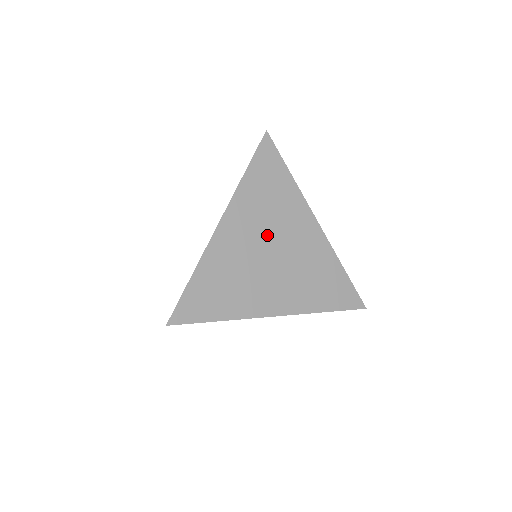
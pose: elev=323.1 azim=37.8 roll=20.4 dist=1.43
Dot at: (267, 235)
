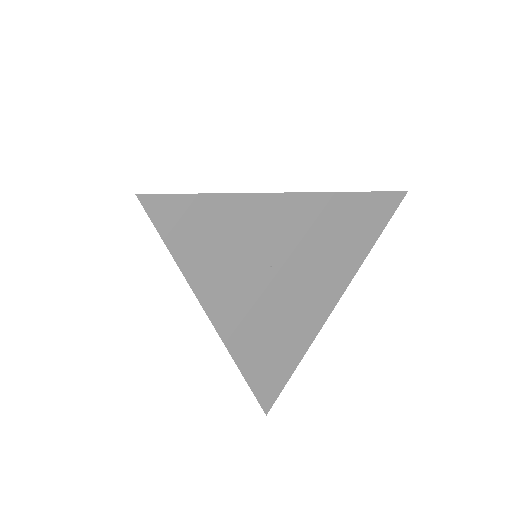
Dot at: occluded
